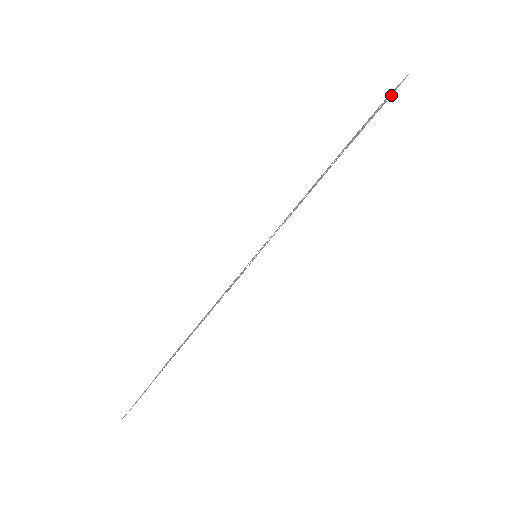
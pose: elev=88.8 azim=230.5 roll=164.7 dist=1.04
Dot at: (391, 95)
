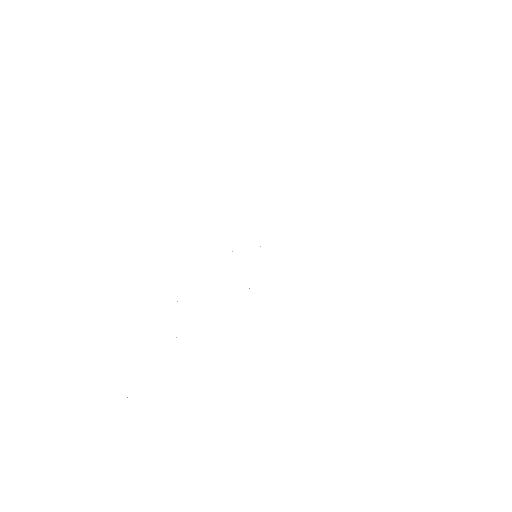
Dot at: occluded
